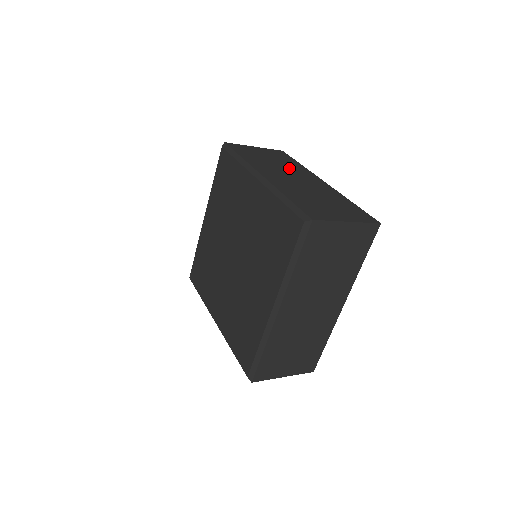
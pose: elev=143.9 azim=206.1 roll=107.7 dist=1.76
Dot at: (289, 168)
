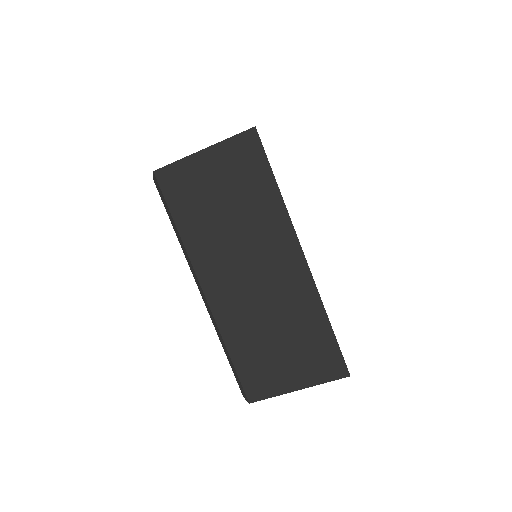
Dot at: occluded
